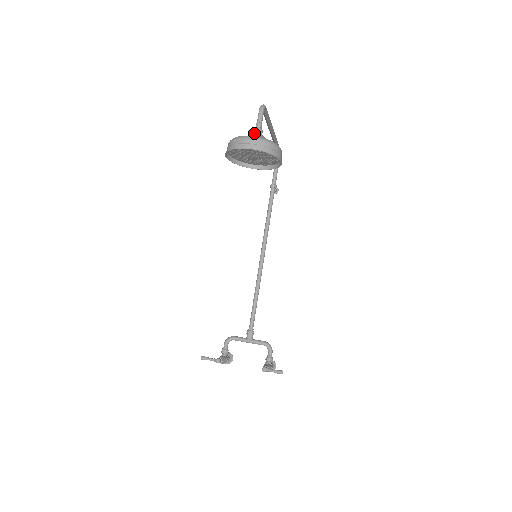
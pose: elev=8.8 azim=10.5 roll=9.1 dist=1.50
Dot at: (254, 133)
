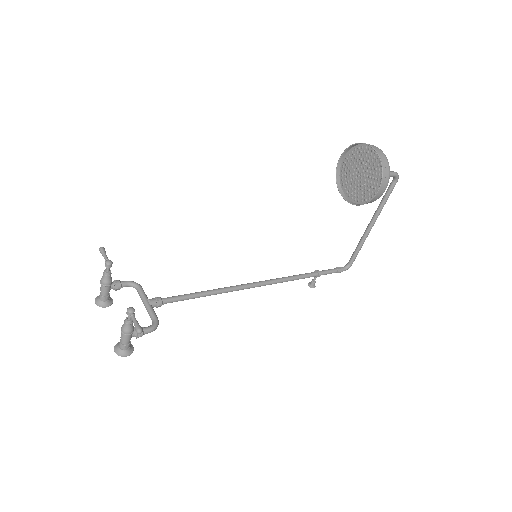
Dot at: occluded
